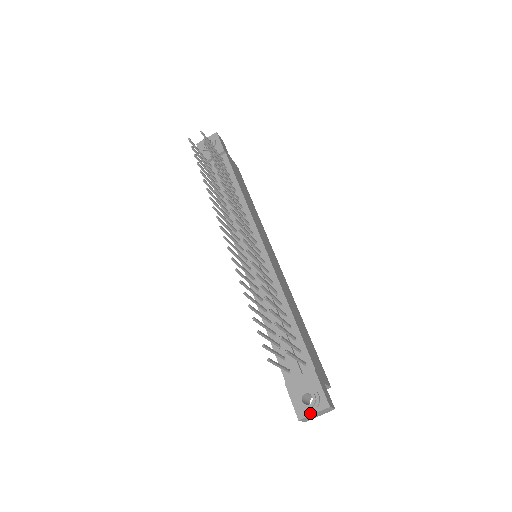
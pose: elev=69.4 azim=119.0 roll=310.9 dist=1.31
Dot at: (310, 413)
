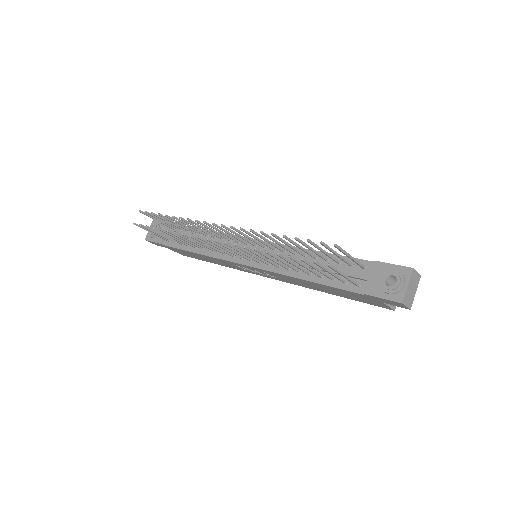
Dot at: (404, 289)
